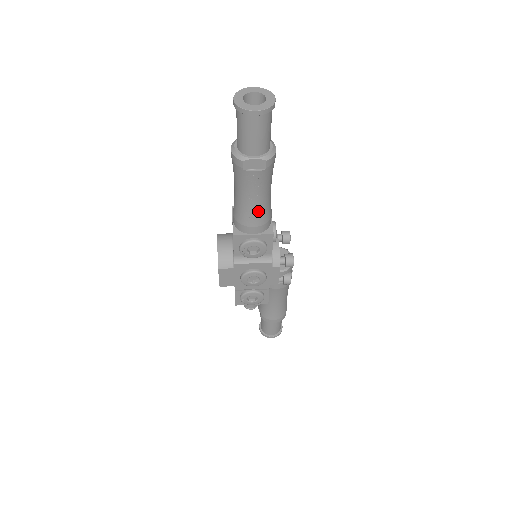
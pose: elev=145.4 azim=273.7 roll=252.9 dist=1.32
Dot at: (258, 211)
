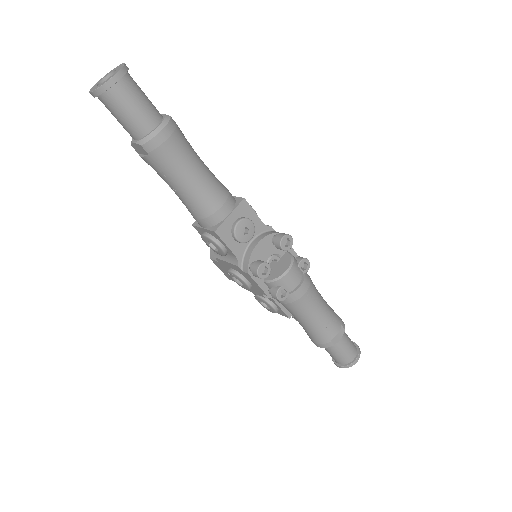
Dot at: (186, 202)
